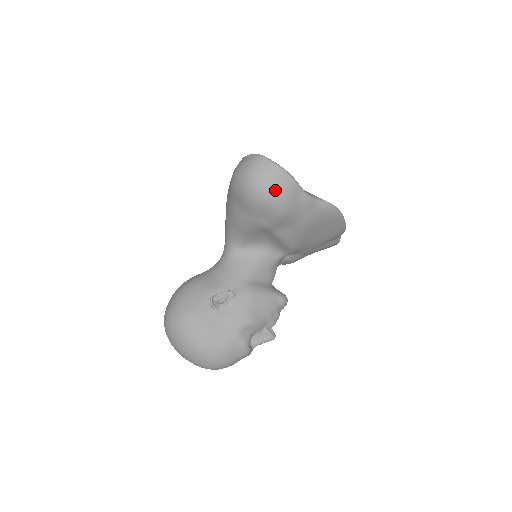
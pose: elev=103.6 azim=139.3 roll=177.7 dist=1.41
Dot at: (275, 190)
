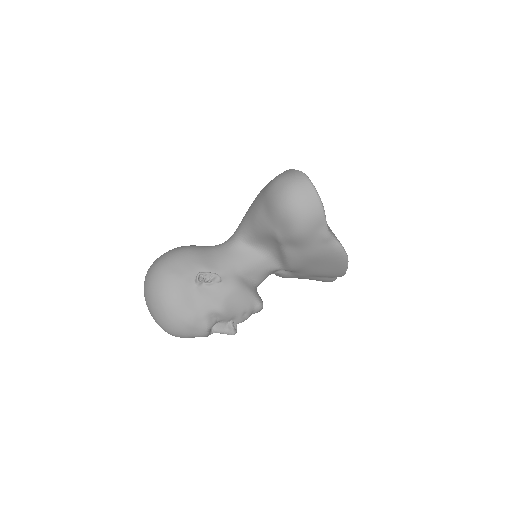
Dot at: (303, 213)
